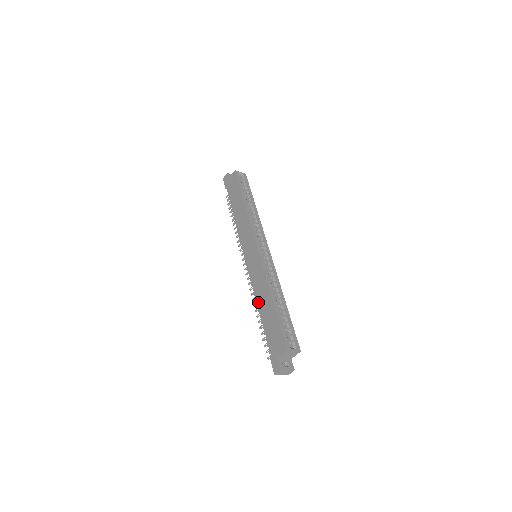
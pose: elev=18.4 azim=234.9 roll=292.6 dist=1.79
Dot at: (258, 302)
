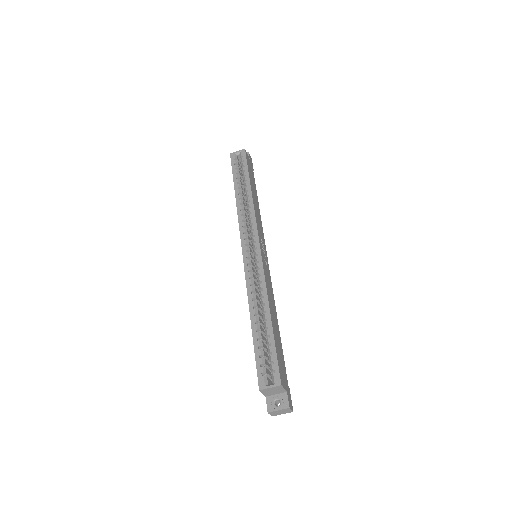
Dot at: occluded
